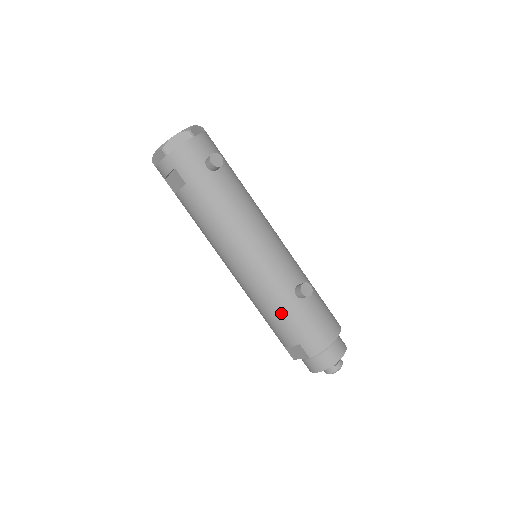
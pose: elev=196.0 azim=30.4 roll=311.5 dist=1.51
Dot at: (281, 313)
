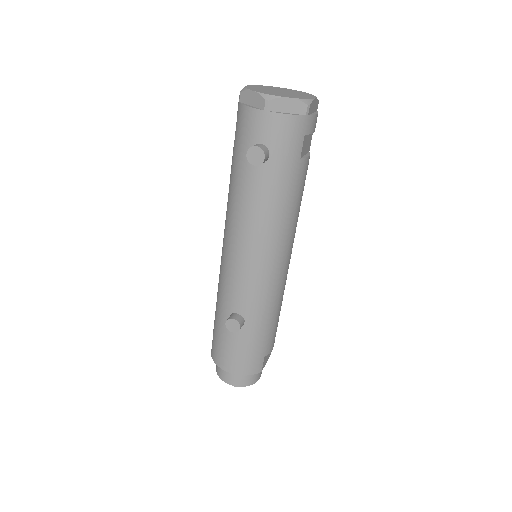
Dot at: (216, 309)
